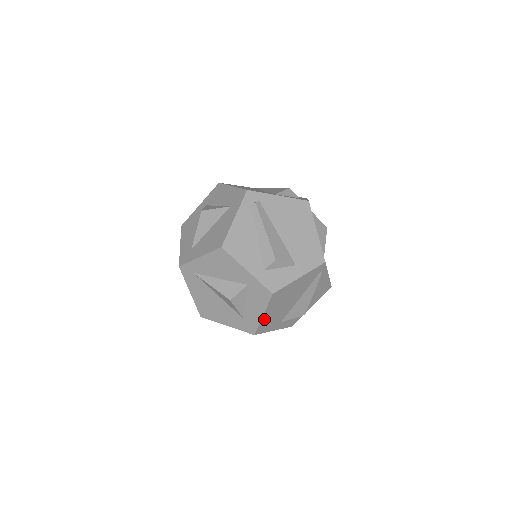
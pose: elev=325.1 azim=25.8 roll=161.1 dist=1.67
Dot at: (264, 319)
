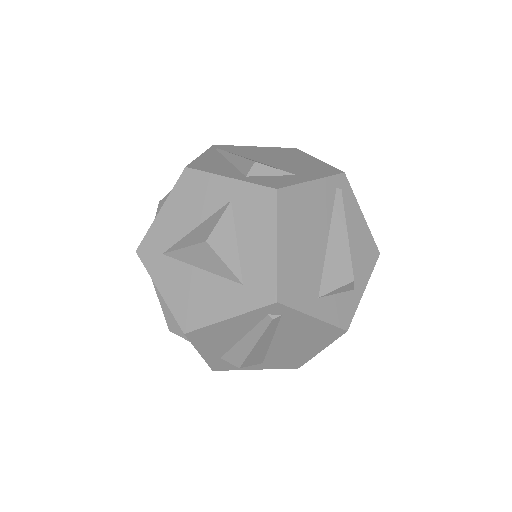
Dot at: occluded
